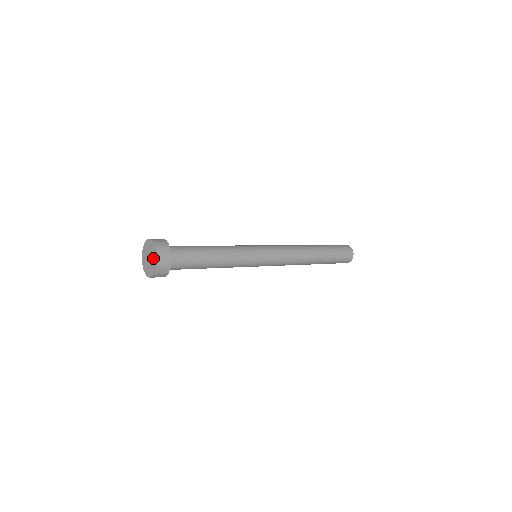
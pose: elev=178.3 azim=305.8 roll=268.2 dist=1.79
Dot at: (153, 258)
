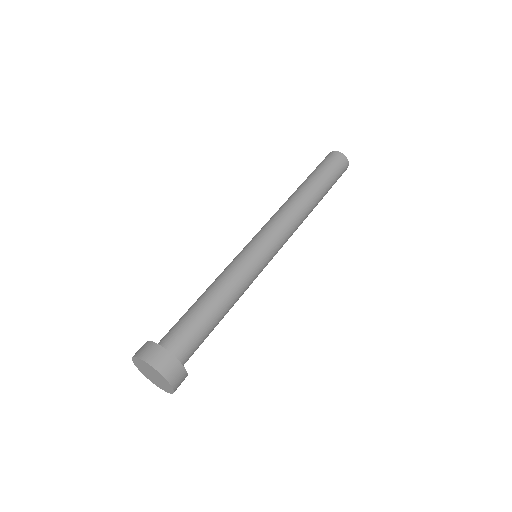
Dot at: (162, 382)
